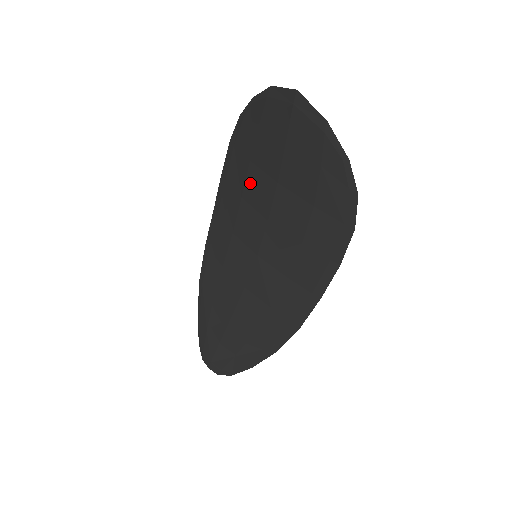
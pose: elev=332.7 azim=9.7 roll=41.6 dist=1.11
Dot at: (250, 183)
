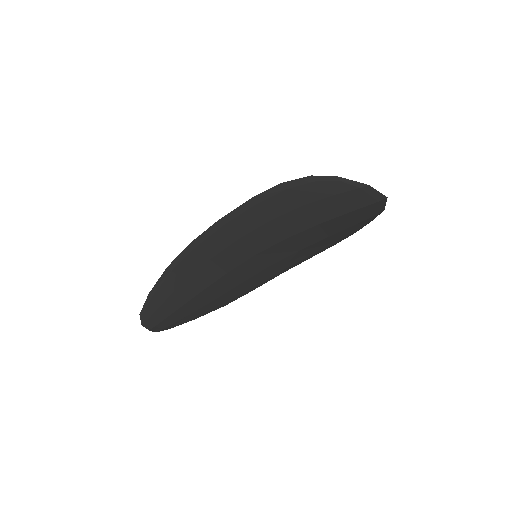
Dot at: (289, 217)
